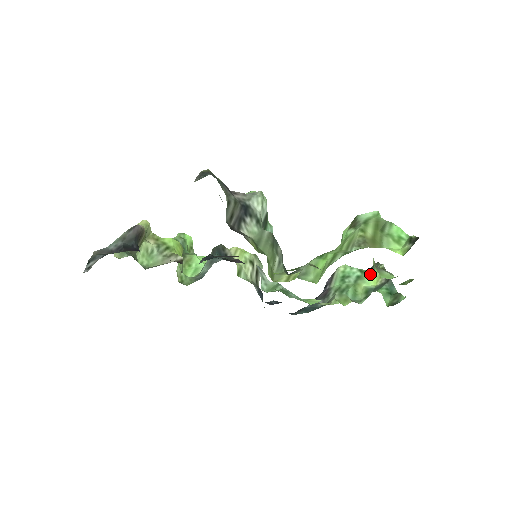
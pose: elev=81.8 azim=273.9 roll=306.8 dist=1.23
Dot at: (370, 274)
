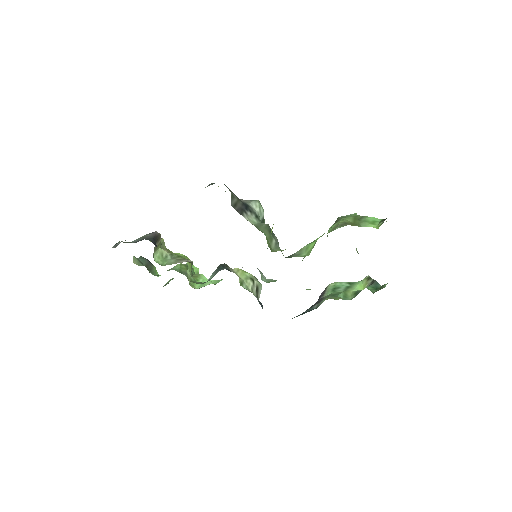
Dot at: (357, 284)
